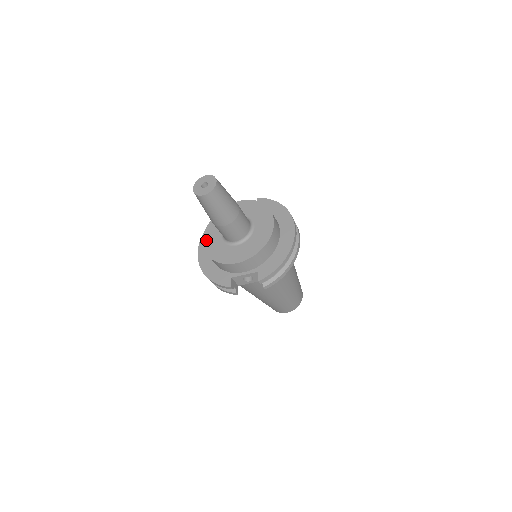
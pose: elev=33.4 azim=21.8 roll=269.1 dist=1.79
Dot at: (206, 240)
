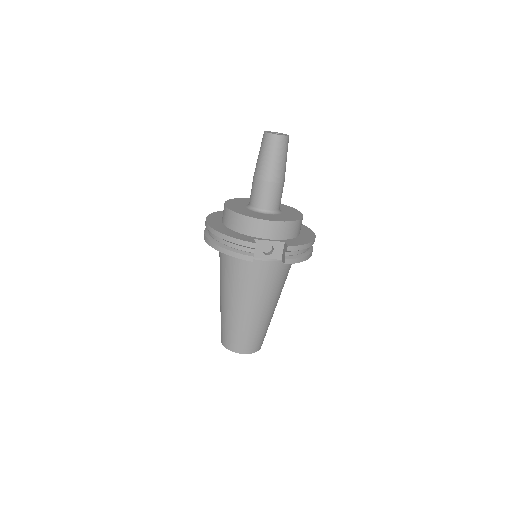
Dot at: (228, 205)
